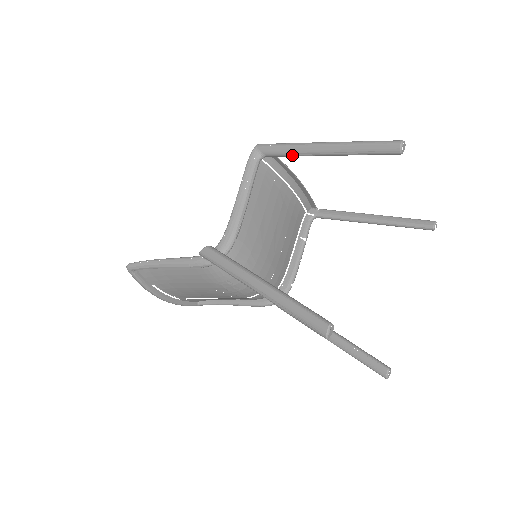
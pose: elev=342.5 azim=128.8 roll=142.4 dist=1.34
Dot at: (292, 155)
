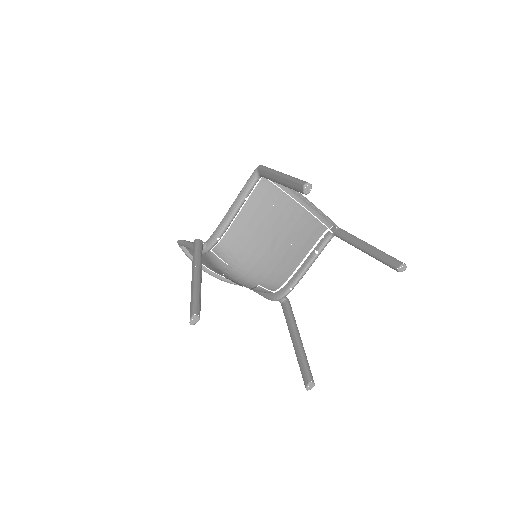
Dot at: (269, 179)
